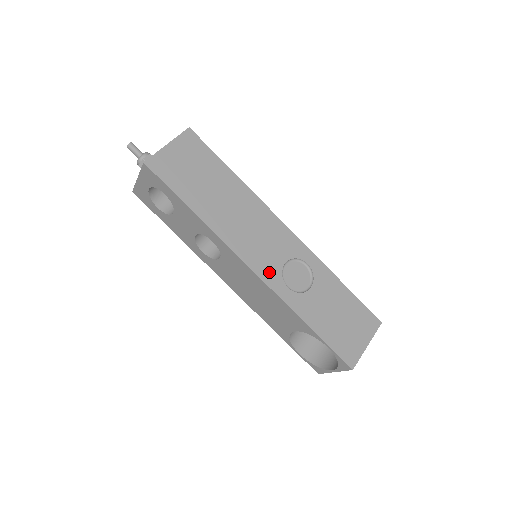
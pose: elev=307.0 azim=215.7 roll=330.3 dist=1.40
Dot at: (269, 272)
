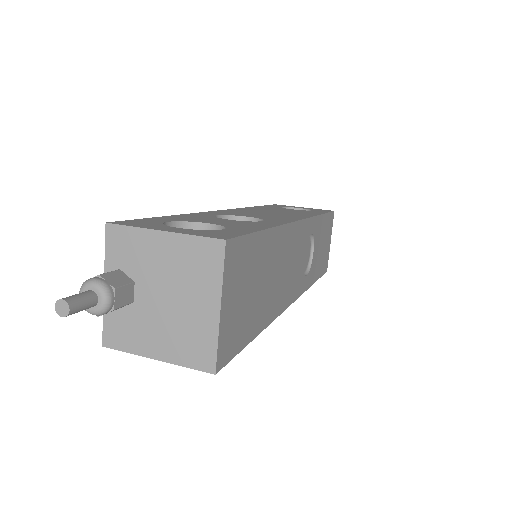
Dot at: (299, 285)
